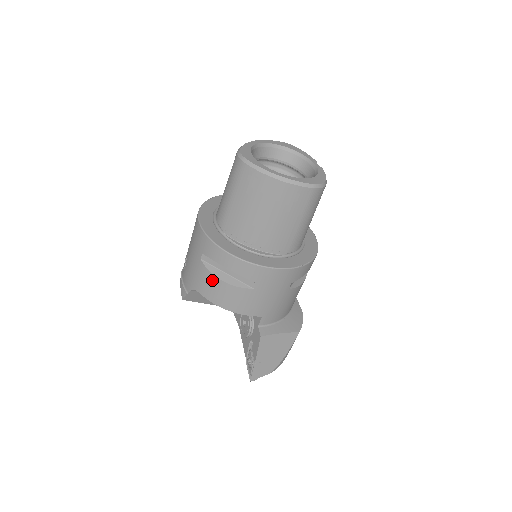
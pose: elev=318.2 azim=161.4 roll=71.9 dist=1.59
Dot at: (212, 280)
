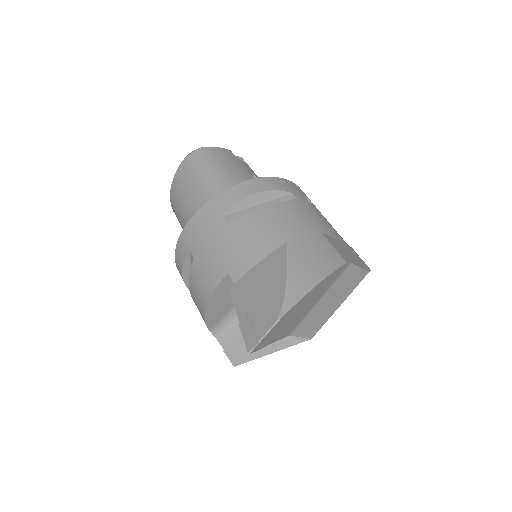
Dot at: (194, 301)
